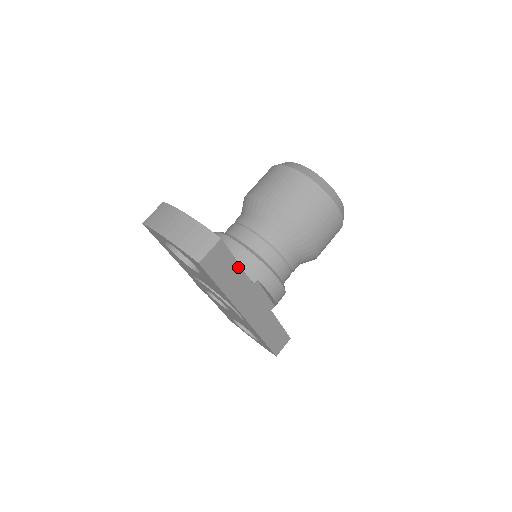
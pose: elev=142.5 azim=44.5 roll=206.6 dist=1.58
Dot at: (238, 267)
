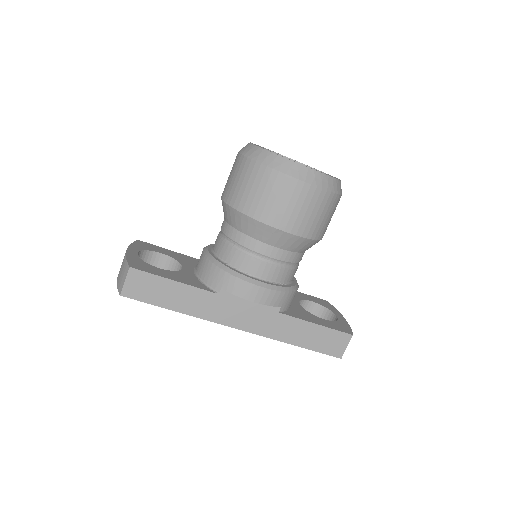
Dot at: (179, 284)
